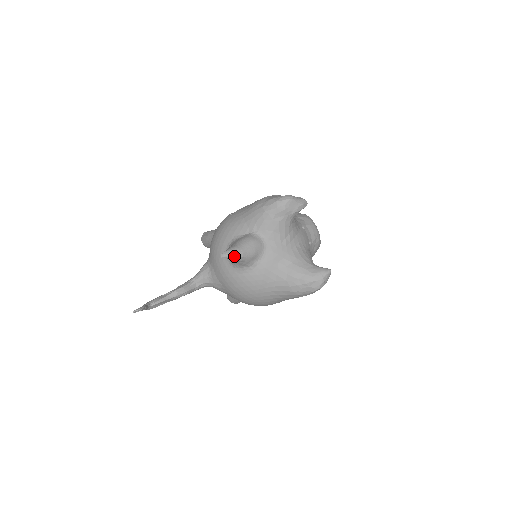
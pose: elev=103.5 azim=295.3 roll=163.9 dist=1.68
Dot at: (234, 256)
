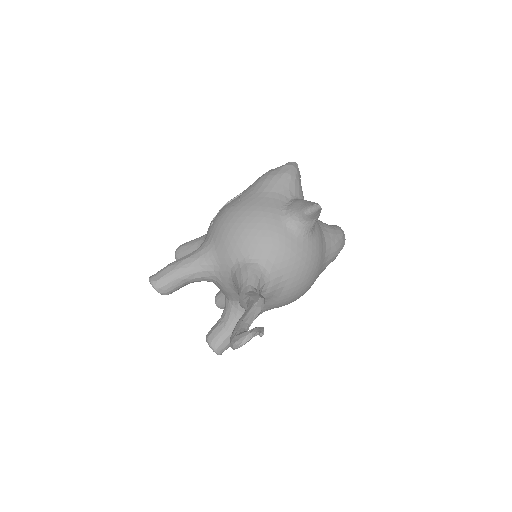
Dot at: (321, 208)
